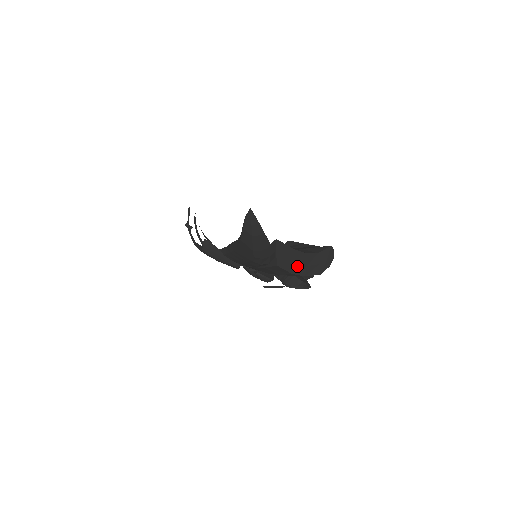
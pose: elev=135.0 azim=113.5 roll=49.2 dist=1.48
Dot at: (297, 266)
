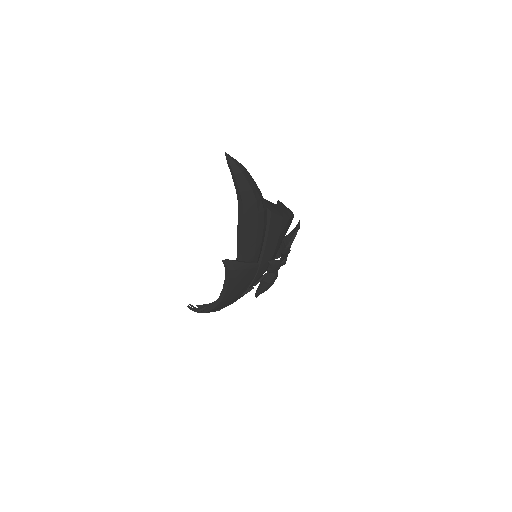
Dot at: (279, 212)
